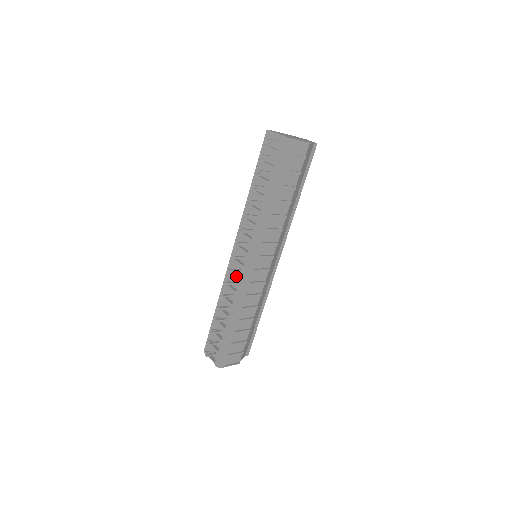
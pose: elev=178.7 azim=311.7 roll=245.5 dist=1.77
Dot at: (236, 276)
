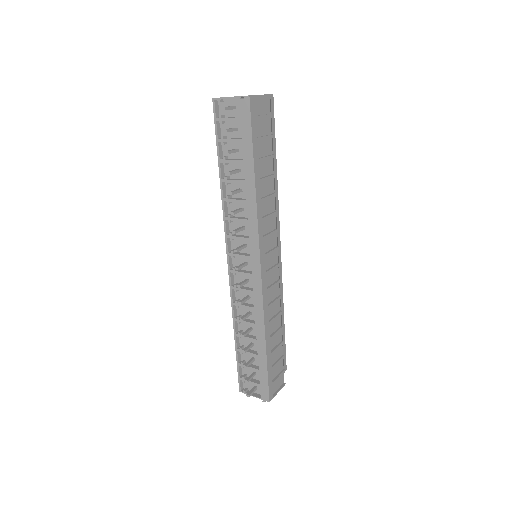
Dot at: (246, 290)
